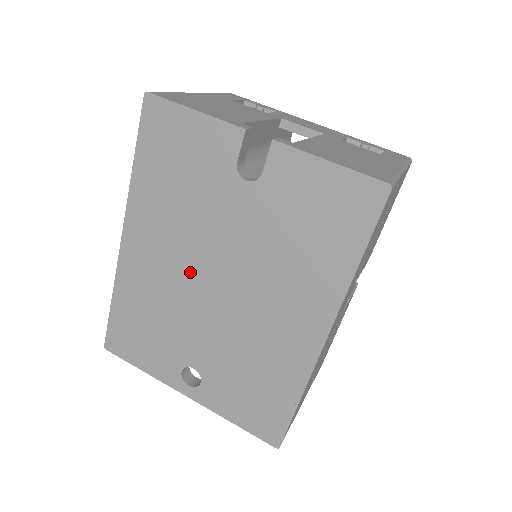
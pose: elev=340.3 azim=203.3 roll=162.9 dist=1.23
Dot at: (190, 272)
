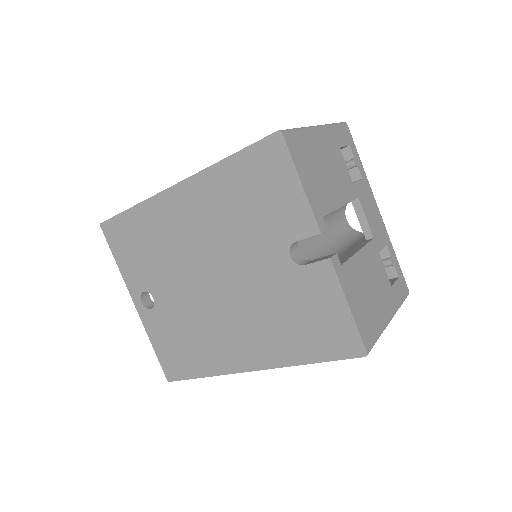
Dot at: (203, 255)
